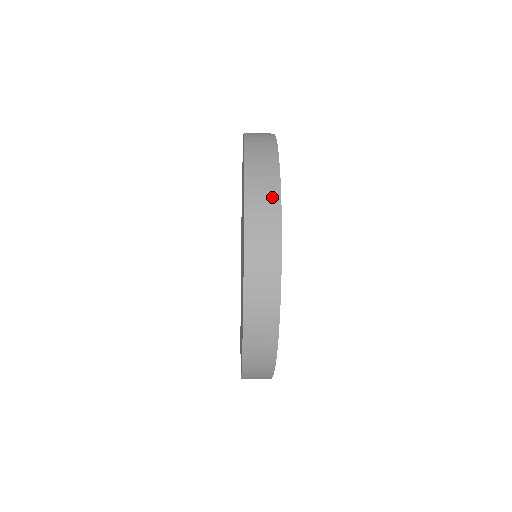
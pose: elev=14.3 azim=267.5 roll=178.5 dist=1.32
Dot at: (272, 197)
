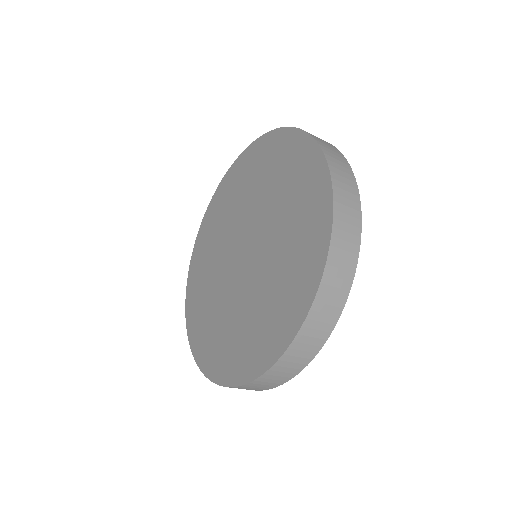
Dot at: (329, 144)
